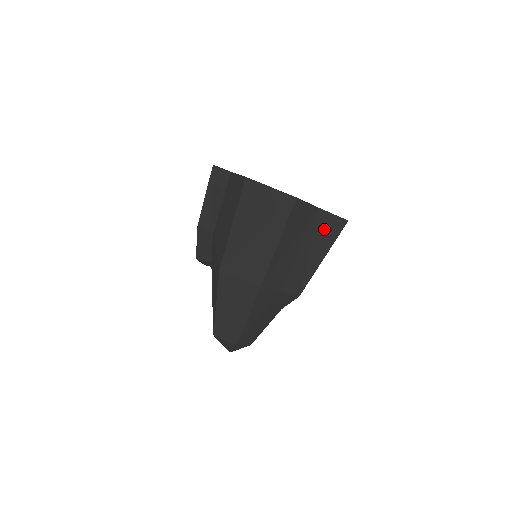
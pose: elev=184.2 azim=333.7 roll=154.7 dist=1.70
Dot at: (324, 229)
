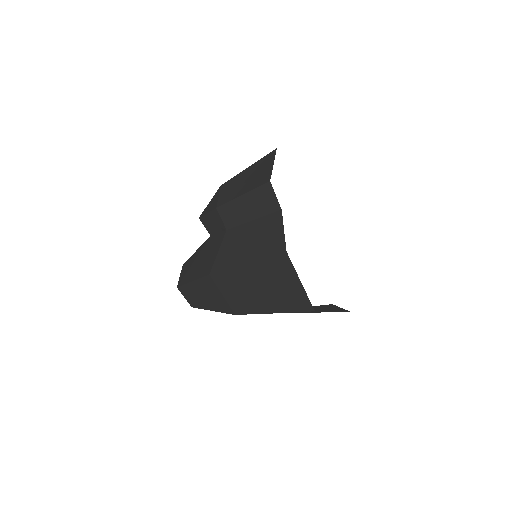
Dot at: (325, 308)
